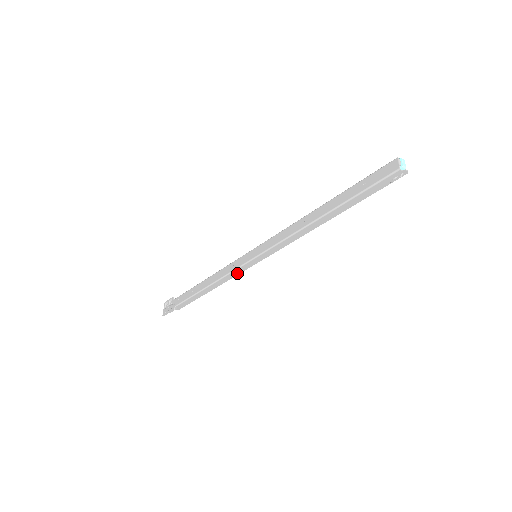
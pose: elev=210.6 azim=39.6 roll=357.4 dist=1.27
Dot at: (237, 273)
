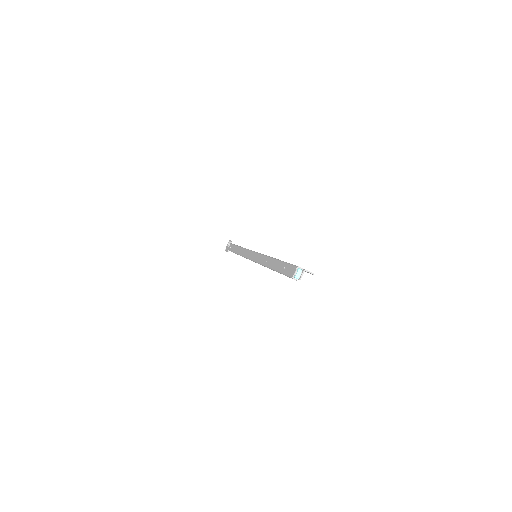
Dot at: occluded
